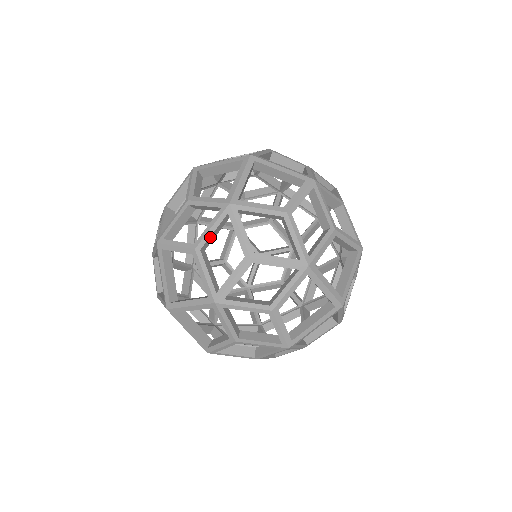
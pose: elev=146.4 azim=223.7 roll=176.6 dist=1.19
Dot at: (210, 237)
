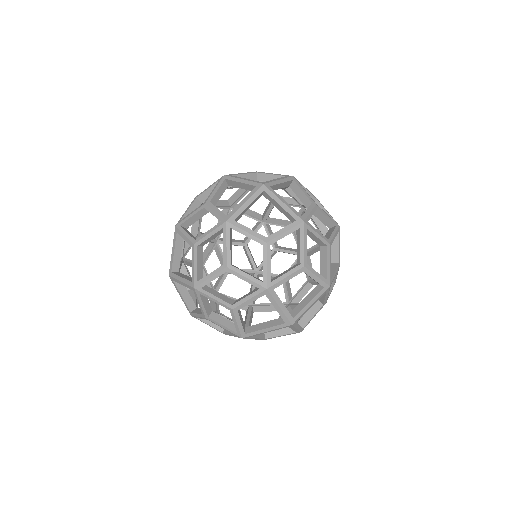
Dot at: (206, 240)
